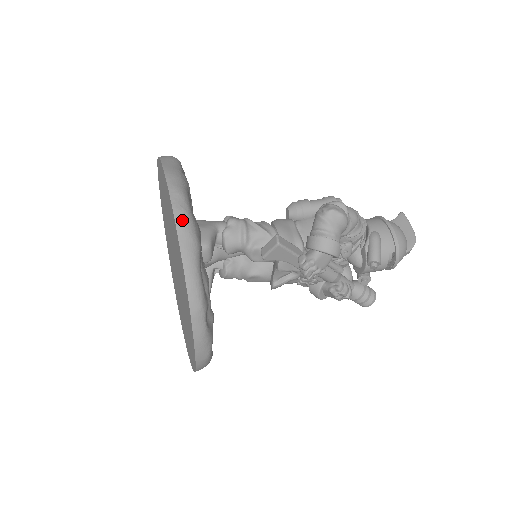
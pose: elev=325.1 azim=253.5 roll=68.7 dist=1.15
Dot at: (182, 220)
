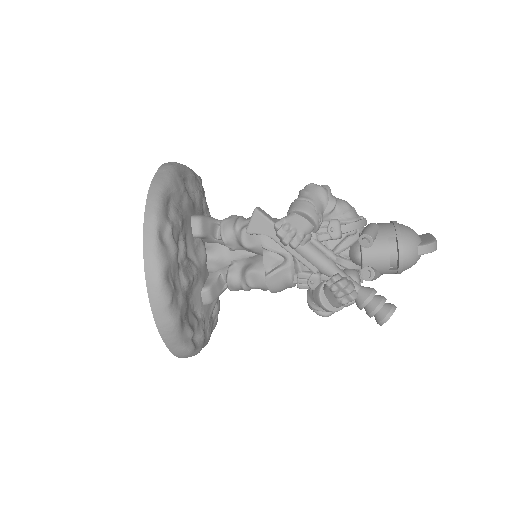
Dot at: (165, 167)
